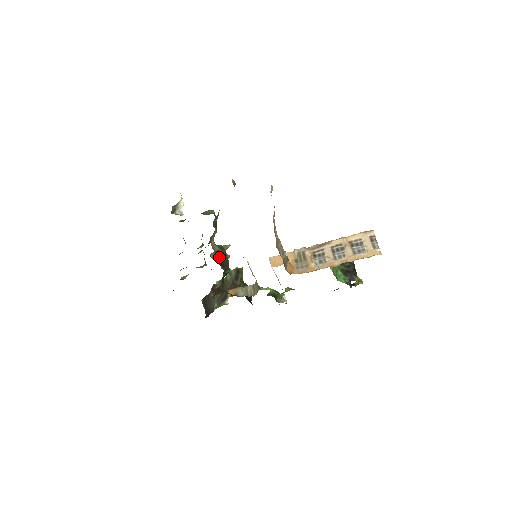
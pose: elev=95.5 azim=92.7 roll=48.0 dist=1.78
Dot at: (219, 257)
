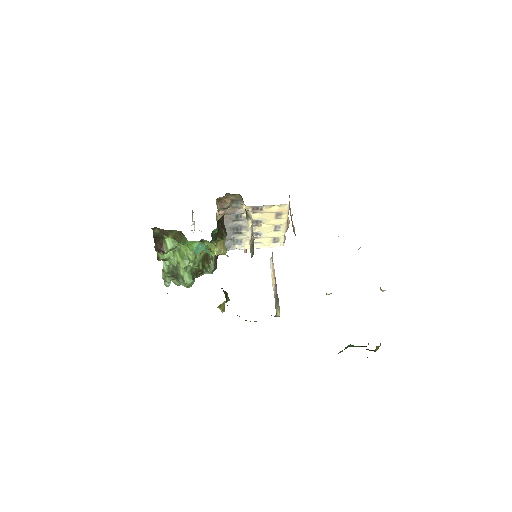
Dot at: occluded
